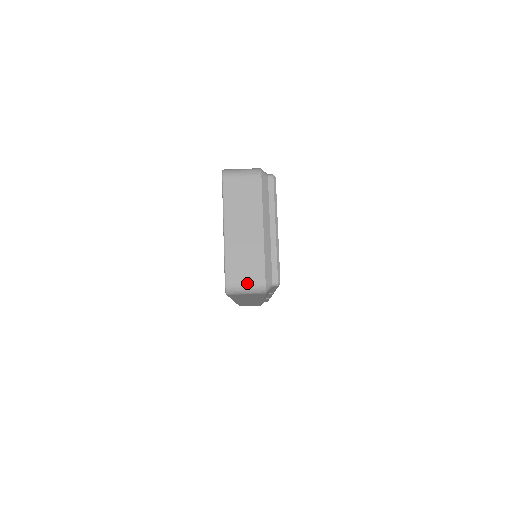
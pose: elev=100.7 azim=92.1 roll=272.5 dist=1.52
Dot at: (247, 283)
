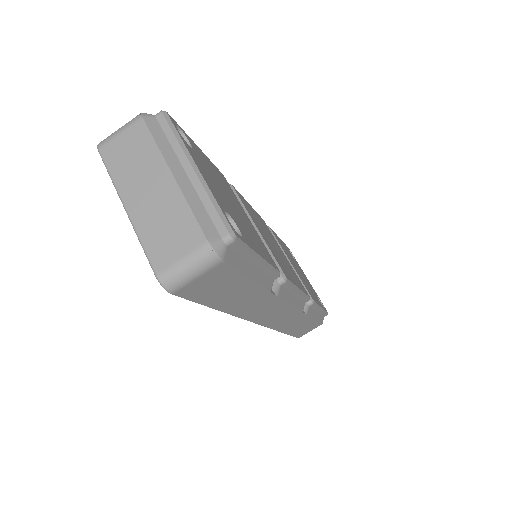
Dot at: (184, 259)
